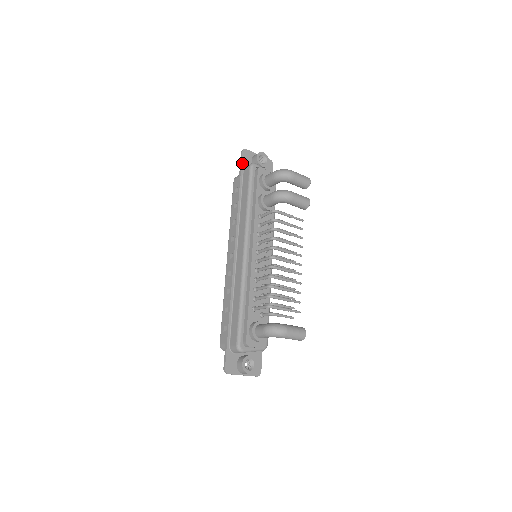
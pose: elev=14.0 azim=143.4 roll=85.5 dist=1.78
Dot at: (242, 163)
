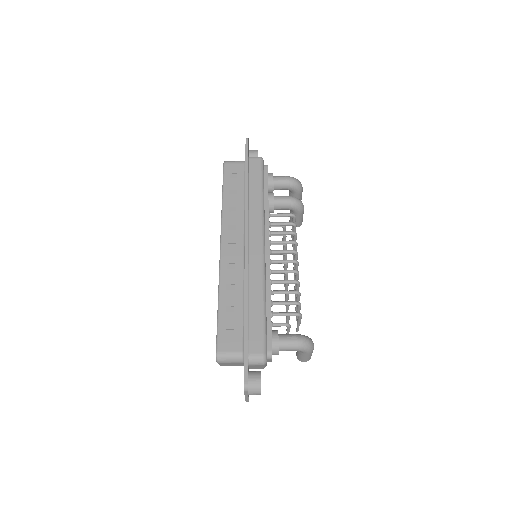
Dot at: (248, 151)
